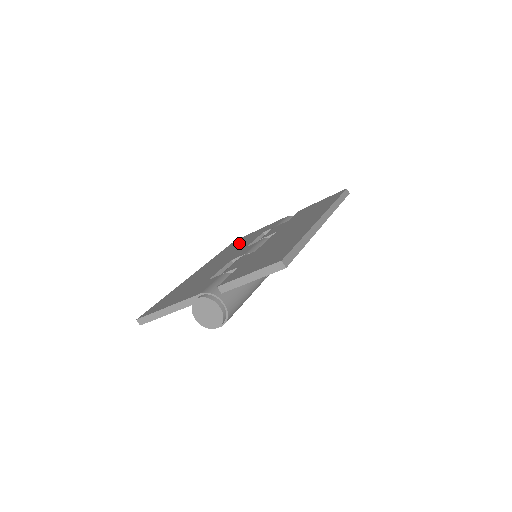
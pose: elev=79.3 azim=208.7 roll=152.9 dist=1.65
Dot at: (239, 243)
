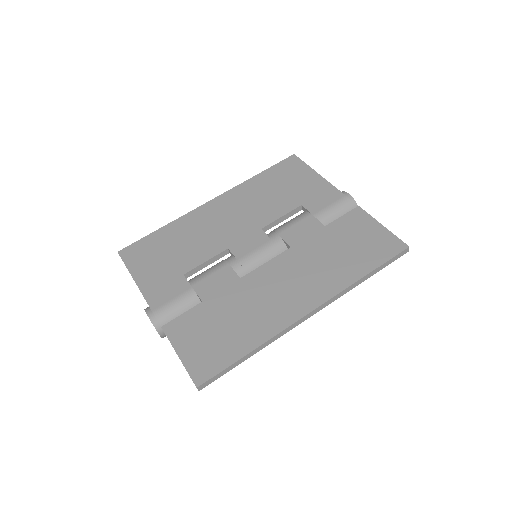
Dot at: (279, 186)
